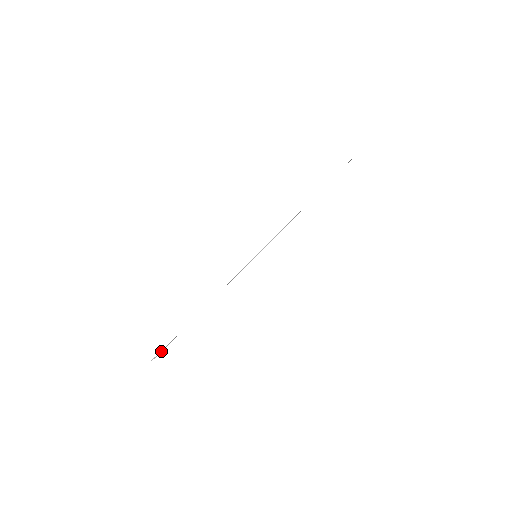
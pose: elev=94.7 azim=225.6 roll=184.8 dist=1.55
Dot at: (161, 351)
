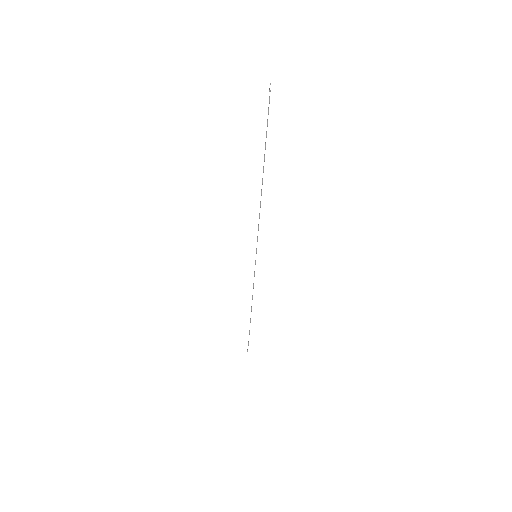
Dot at: (248, 344)
